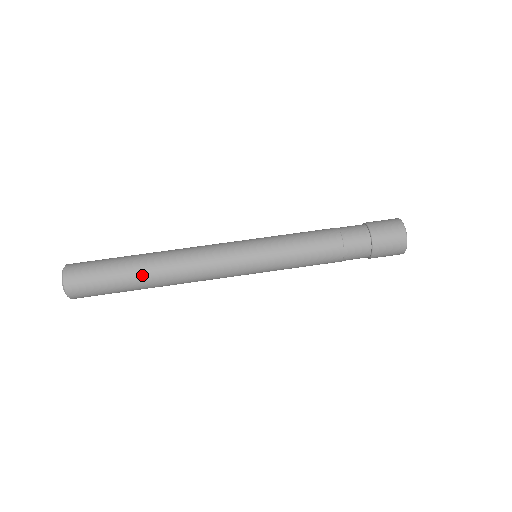
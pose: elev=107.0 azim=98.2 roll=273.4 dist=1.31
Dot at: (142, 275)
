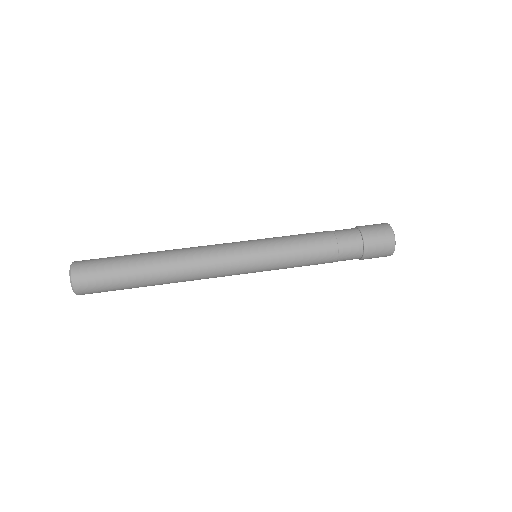
Dot at: (149, 272)
